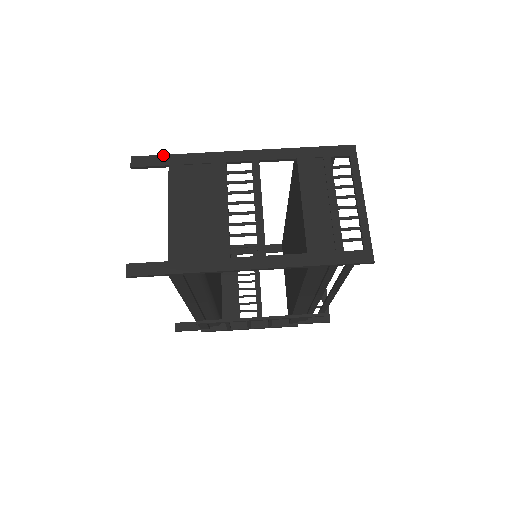
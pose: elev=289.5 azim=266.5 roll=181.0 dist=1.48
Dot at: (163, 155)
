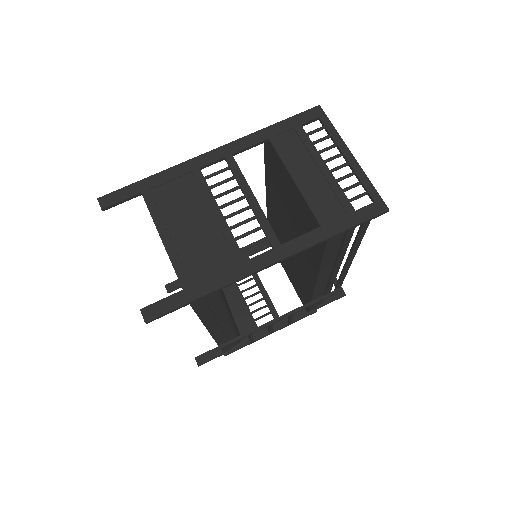
Dot at: (131, 185)
